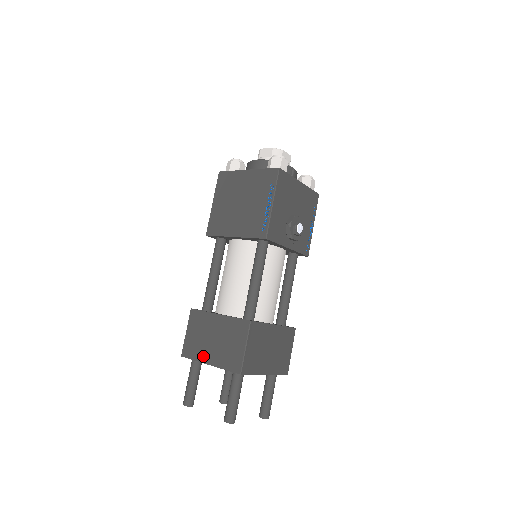
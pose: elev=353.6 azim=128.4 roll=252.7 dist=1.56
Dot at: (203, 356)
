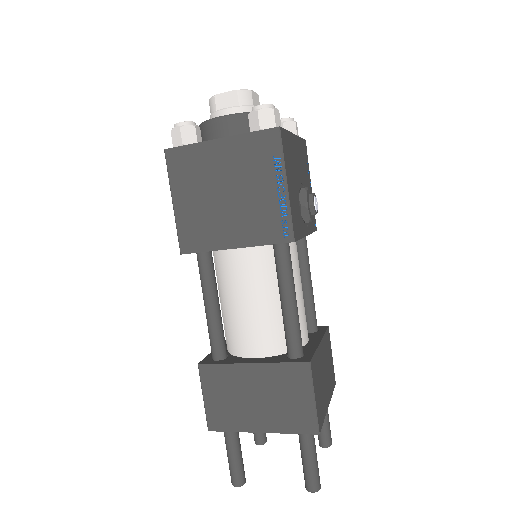
Dot at: (247, 424)
